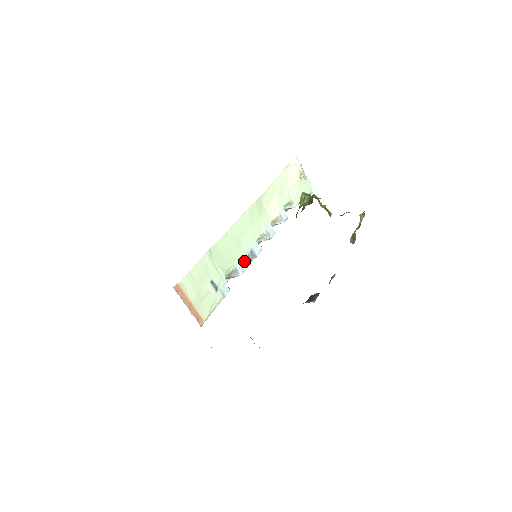
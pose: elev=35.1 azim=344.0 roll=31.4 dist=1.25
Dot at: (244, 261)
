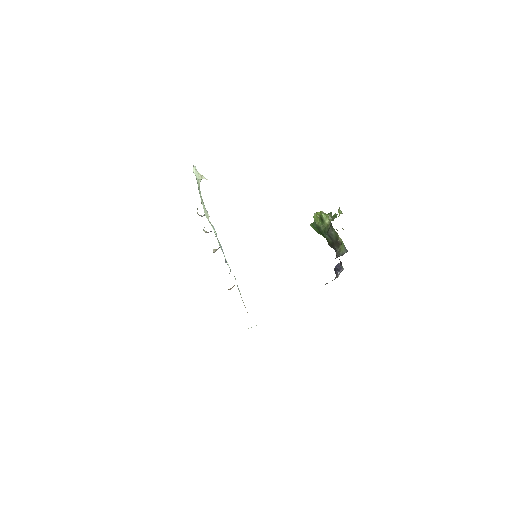
Dot at: (225, 262)
